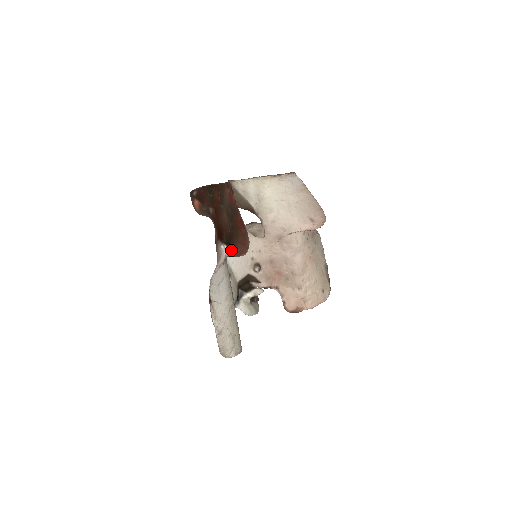
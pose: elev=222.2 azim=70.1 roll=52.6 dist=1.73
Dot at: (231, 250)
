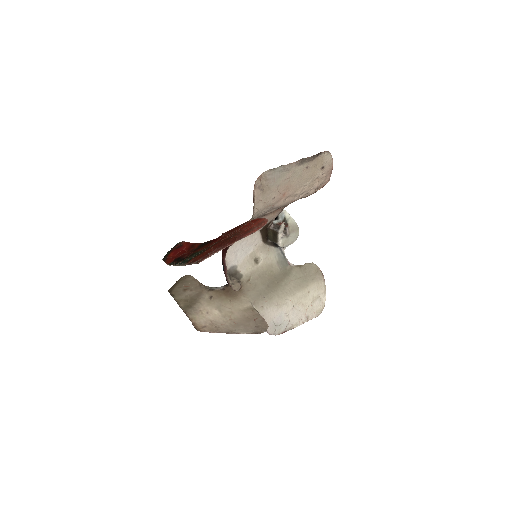
Dot at: occluded
